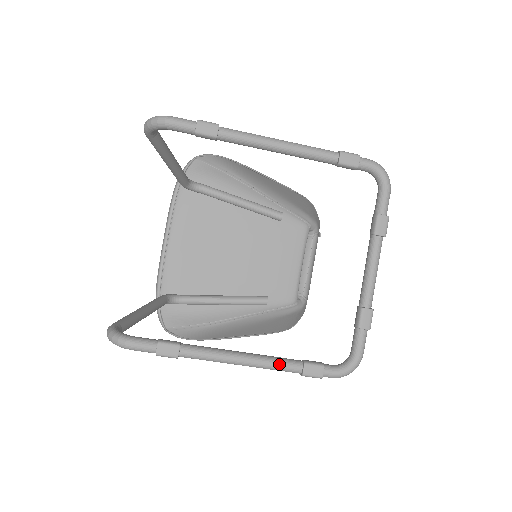
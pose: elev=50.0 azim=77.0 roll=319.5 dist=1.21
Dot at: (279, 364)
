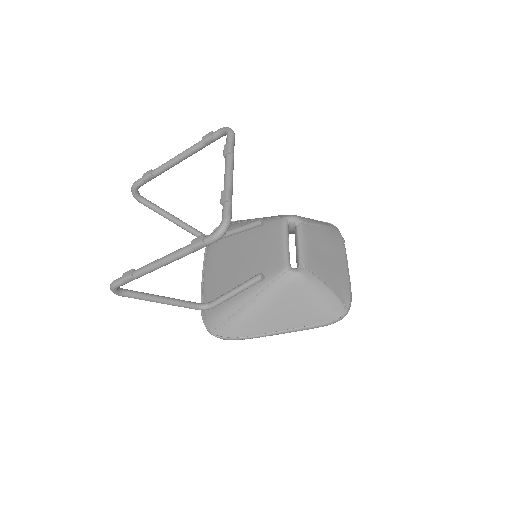
Dot at: (179, 250)
